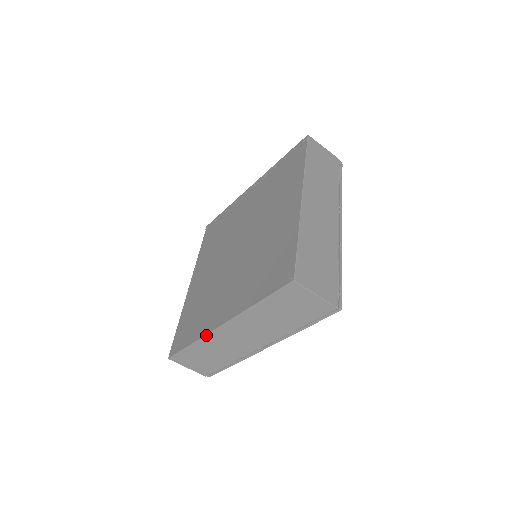
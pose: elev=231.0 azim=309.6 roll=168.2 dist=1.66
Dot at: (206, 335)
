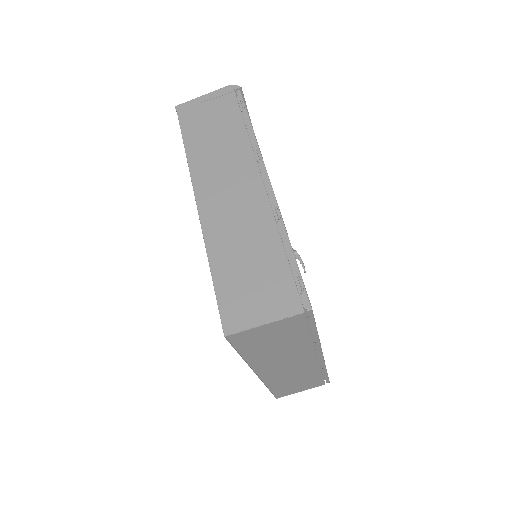
Dot at: (263, 382)
